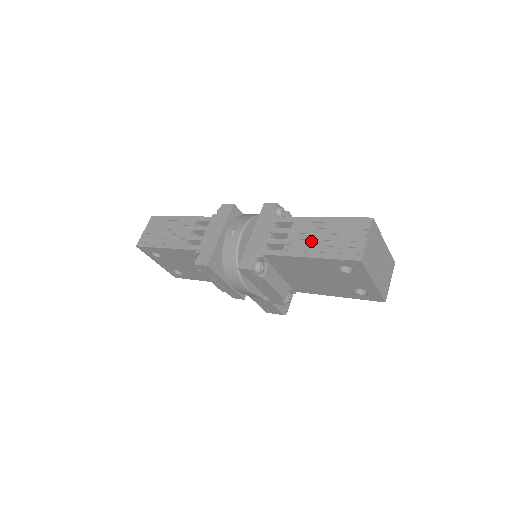
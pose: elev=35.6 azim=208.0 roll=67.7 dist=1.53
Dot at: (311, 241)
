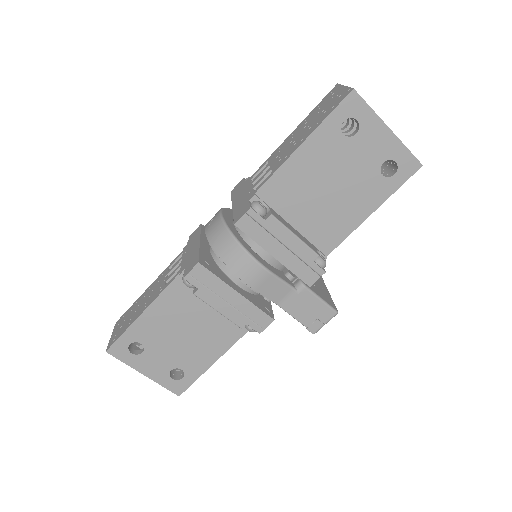
Dot at: (295, 141)
